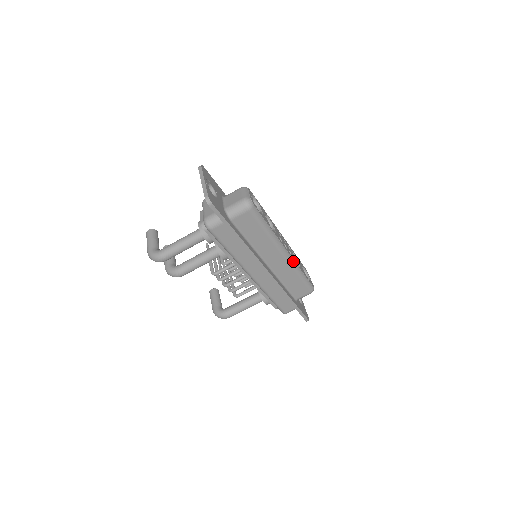
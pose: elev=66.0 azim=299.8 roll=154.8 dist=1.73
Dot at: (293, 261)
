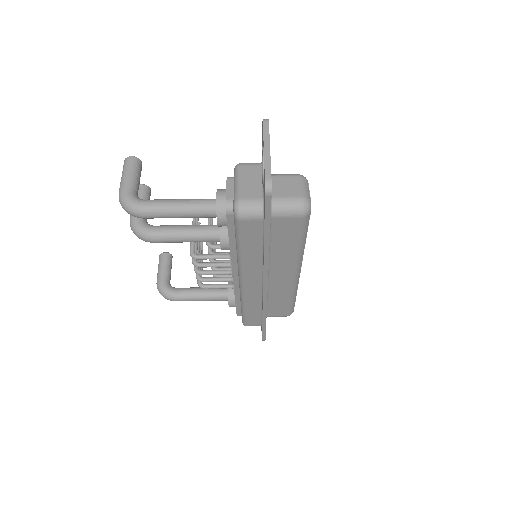
Dot at: (297, 283)
